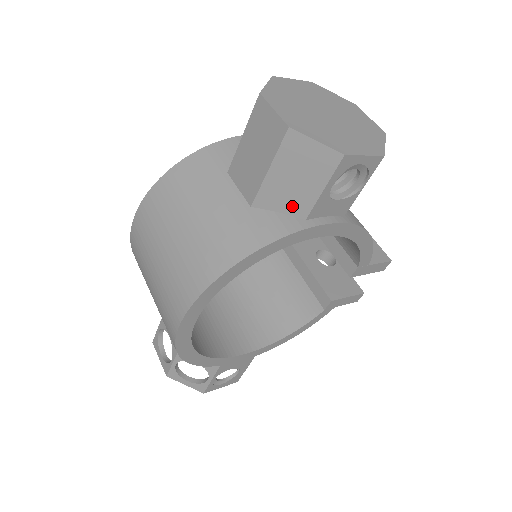
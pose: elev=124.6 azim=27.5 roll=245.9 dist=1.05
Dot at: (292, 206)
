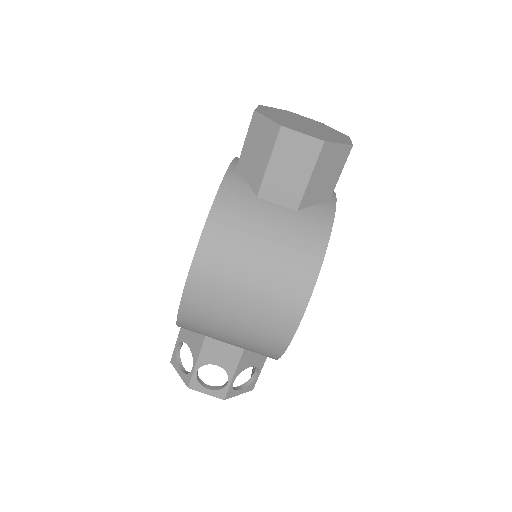
Dot at: (322, 196)
